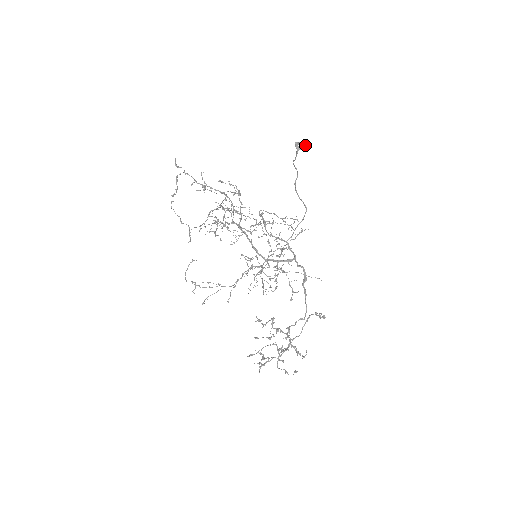
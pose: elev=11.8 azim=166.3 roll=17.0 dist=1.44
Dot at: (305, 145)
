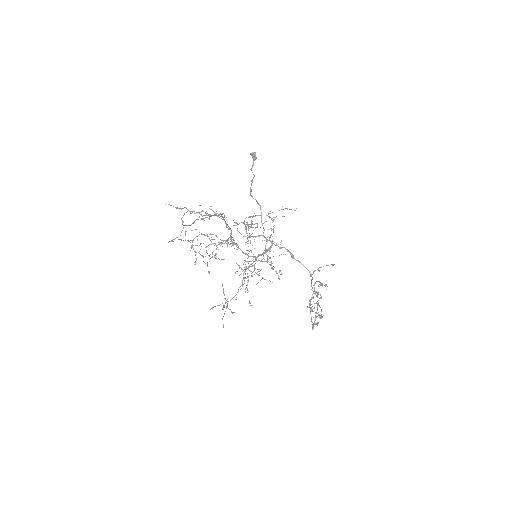
Dot at: (255, 154)
